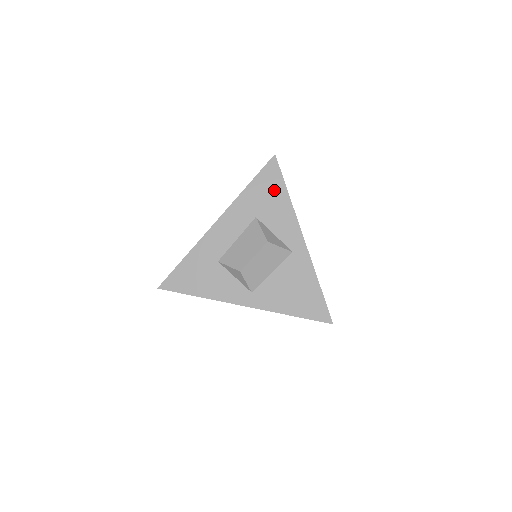
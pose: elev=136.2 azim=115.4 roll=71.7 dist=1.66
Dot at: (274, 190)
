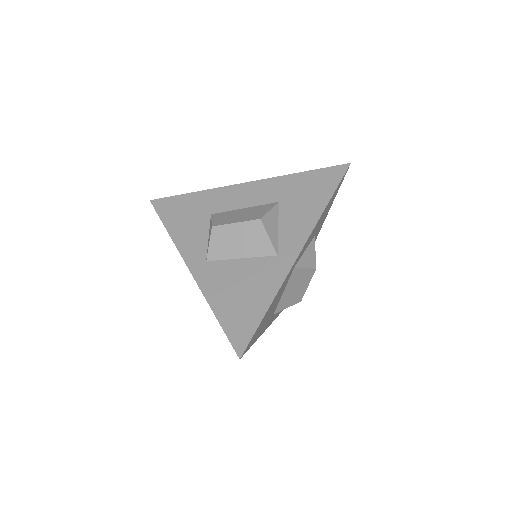
Dot at: (318, 191)
